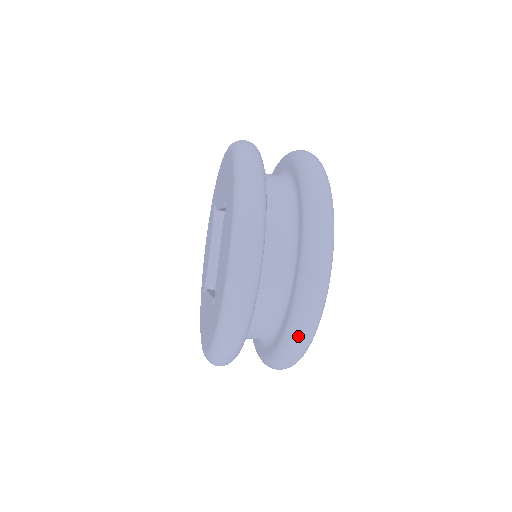
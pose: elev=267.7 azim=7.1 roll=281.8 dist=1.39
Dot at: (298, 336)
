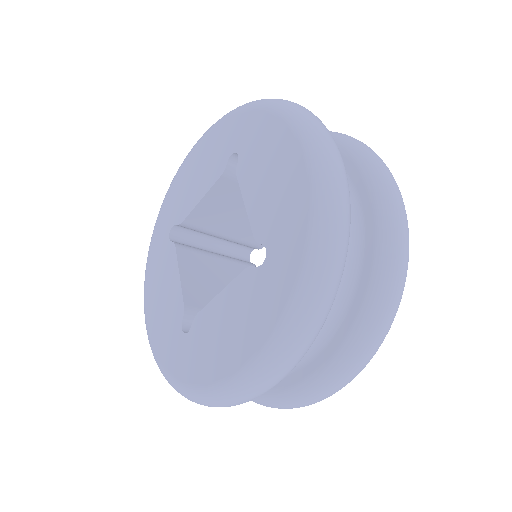
Dot at: (399, 253)
